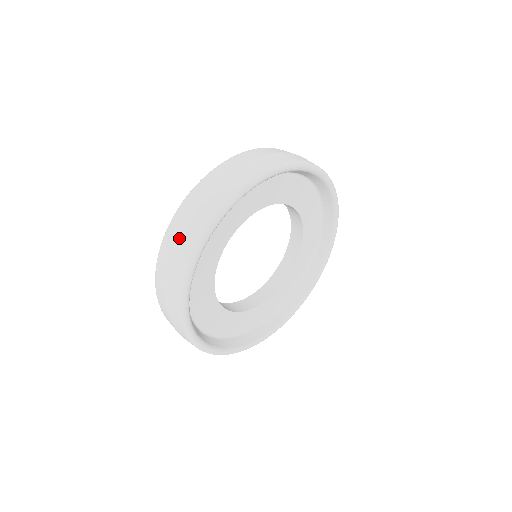
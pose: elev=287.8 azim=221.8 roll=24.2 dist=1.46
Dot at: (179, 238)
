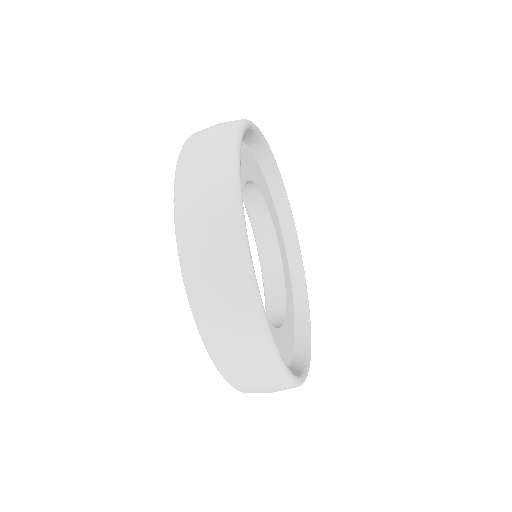
Dot at: (240, 355)
